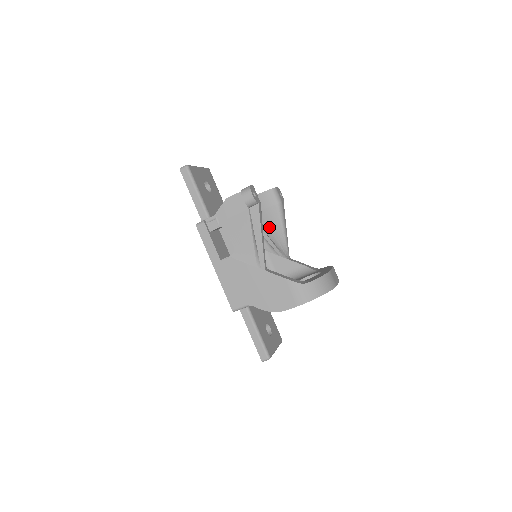
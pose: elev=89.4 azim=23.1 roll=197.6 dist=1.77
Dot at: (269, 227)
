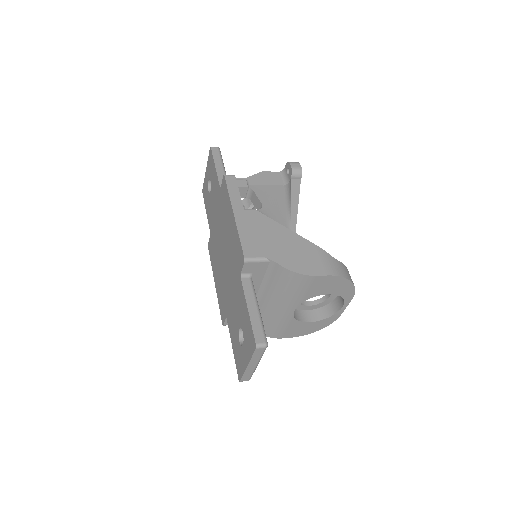
Dot at: occluded
